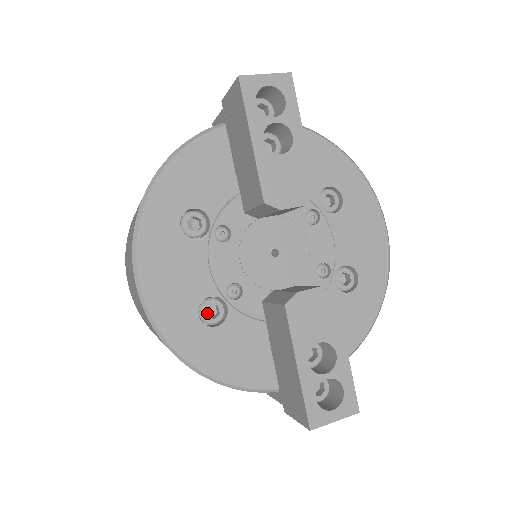
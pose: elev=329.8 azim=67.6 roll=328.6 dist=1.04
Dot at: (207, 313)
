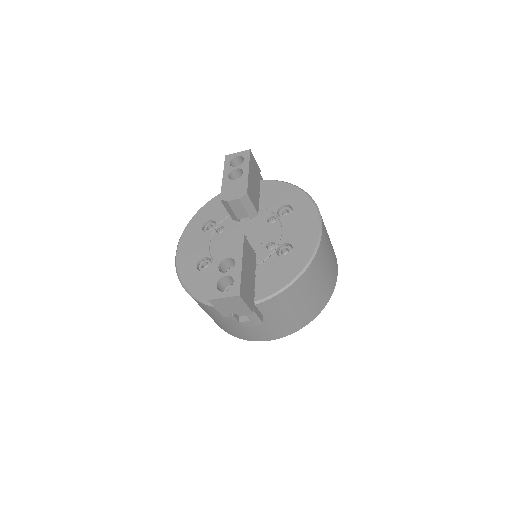
Dot at: occluded
